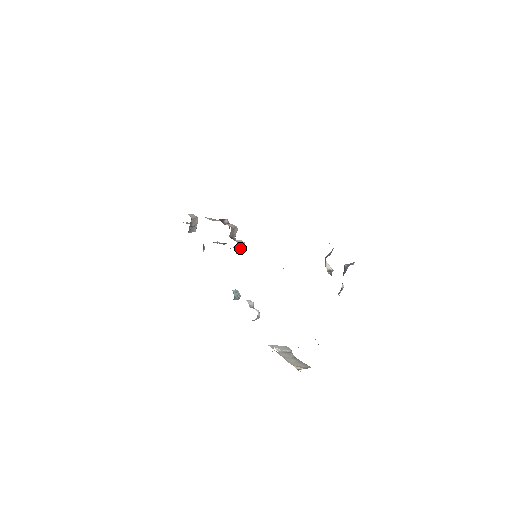
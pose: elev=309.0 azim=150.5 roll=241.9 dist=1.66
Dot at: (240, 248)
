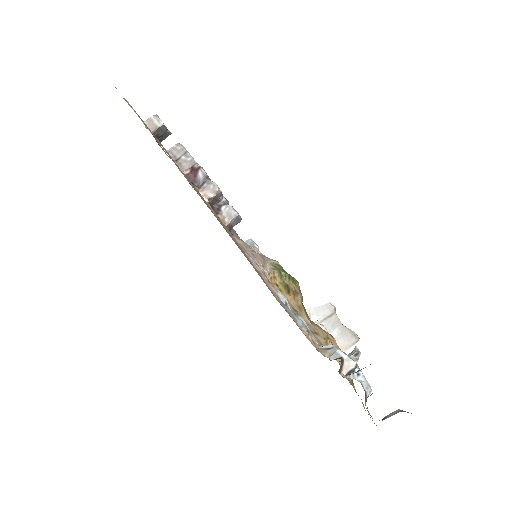
Dot at: (233, 223)
